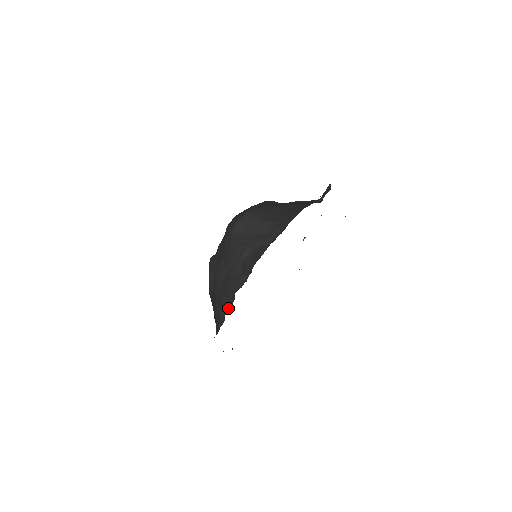
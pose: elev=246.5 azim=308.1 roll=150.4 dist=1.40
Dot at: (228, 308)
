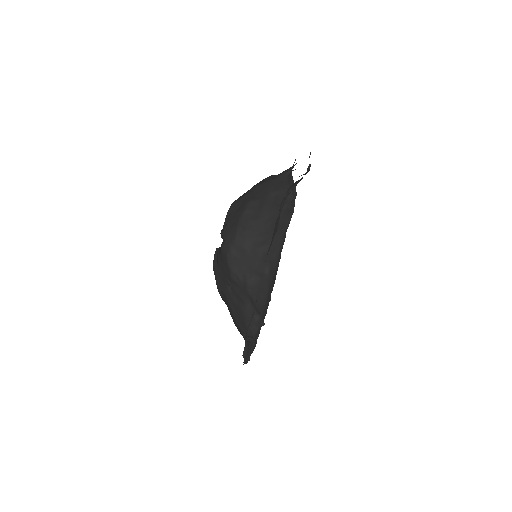
Dot at: (251, 341)
